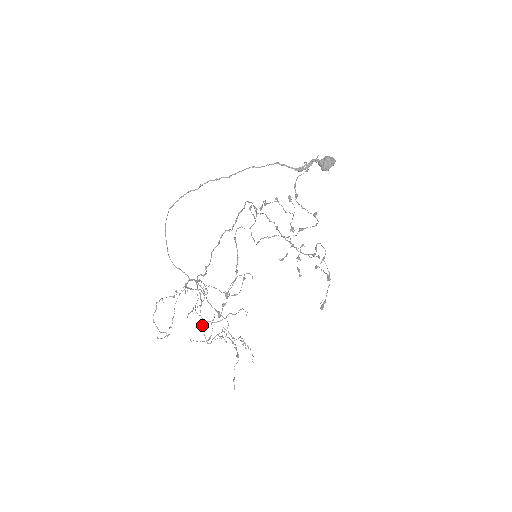
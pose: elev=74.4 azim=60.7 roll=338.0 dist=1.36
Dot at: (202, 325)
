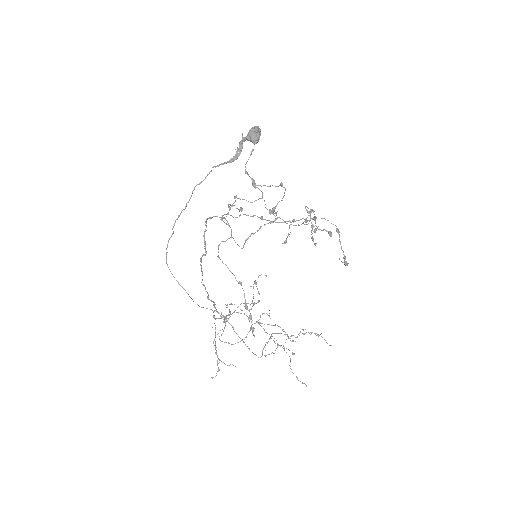
Dot at: occluded
